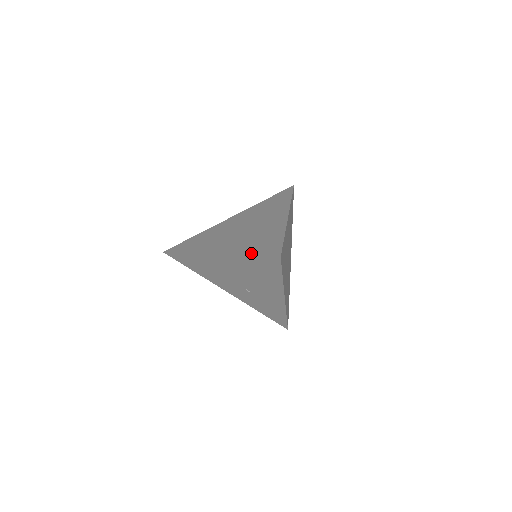
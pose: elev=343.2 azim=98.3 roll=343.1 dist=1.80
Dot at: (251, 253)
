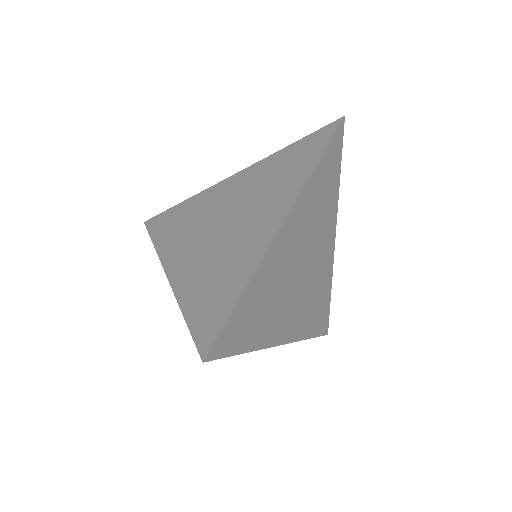
Dot at: (188, 312)
